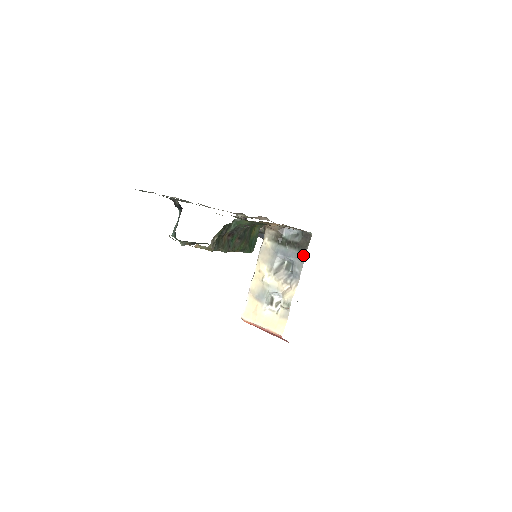
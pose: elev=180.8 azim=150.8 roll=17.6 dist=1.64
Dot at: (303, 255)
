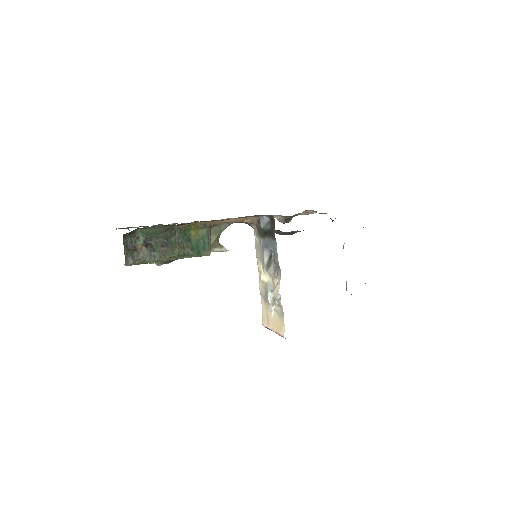
Dot at: (275, 242)
